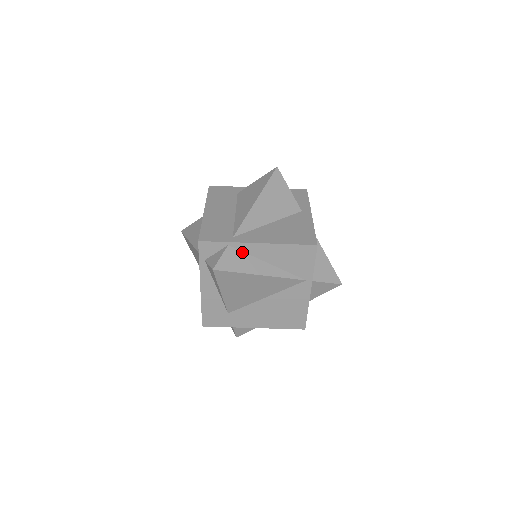
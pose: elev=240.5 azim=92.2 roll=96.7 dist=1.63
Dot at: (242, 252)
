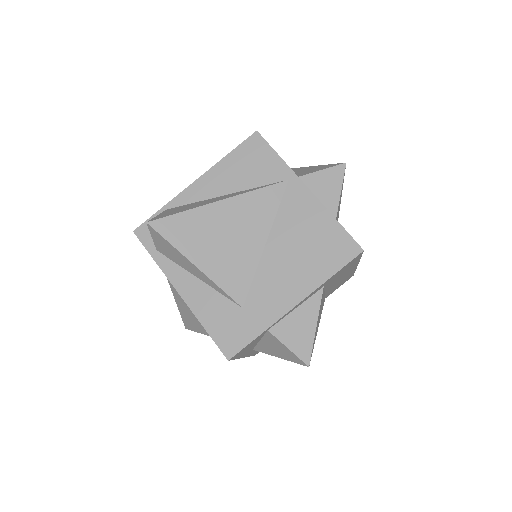
Dot at: (187, 205)
